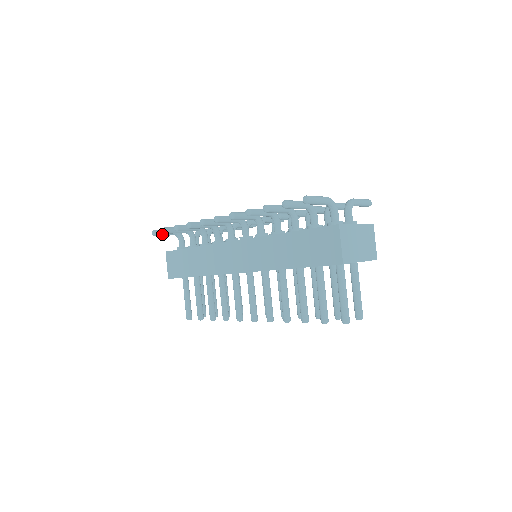
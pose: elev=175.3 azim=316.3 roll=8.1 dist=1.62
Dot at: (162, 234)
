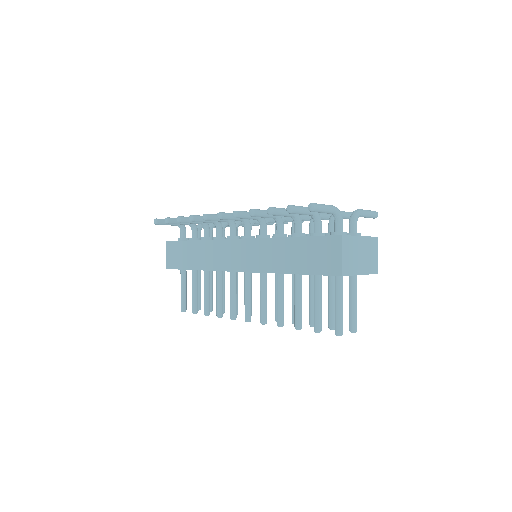
Dot at: (164, 223)
